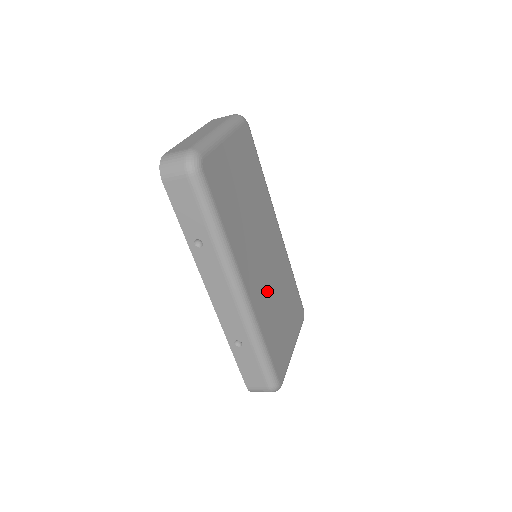
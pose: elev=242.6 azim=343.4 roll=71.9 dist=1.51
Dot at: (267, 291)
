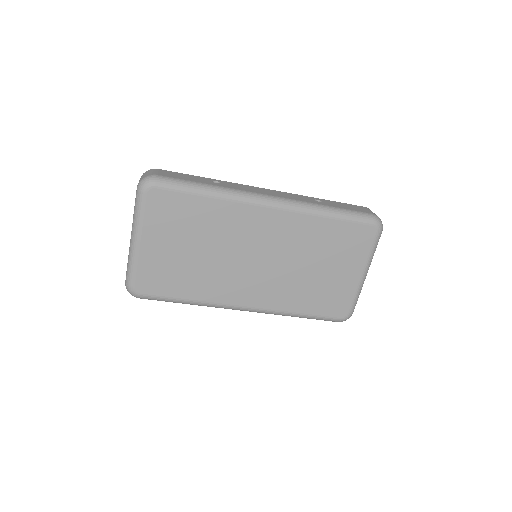
Dot at: (280, 279)
